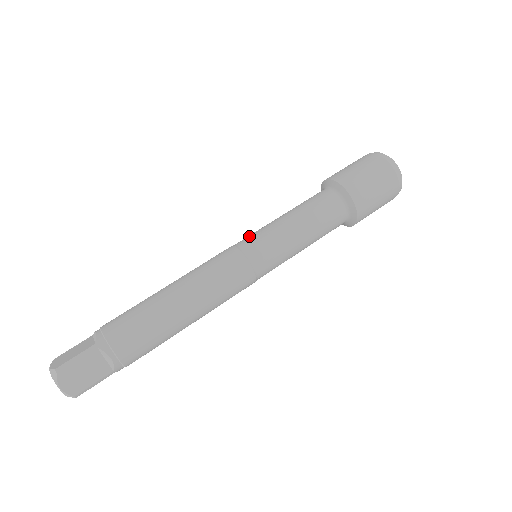
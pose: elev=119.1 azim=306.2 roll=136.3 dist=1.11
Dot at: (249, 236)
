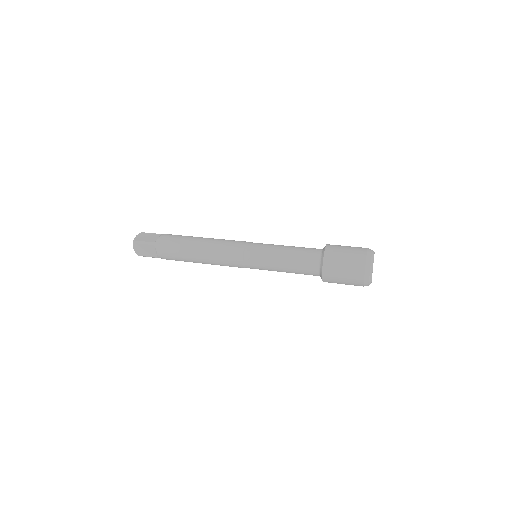
Dot at: occluded
